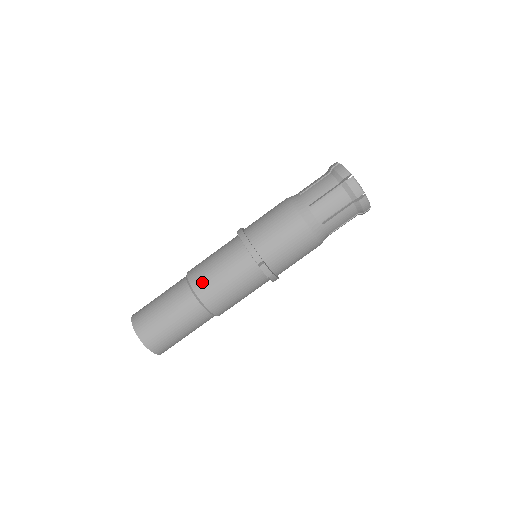
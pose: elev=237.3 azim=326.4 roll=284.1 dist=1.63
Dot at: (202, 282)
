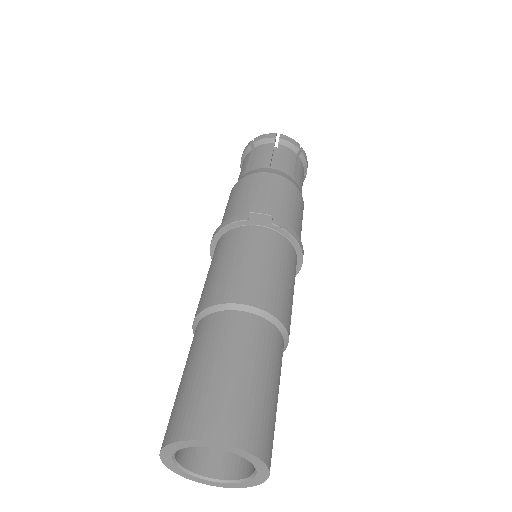
Dot at: (209, 293)
